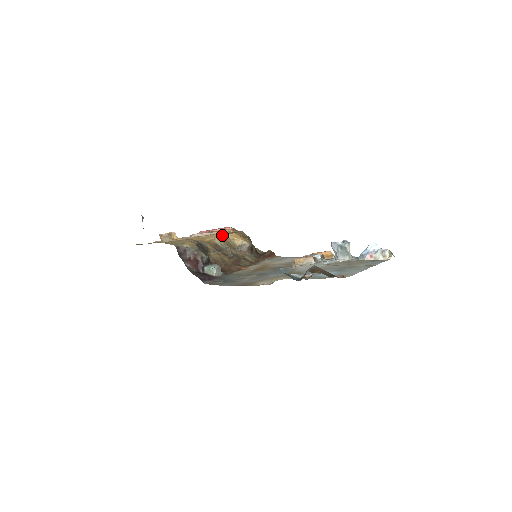
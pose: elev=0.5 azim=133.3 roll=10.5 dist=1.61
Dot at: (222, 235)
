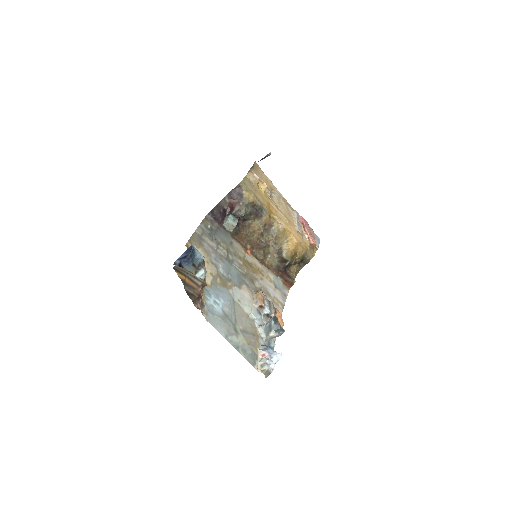
Dot at: (289, 230)
